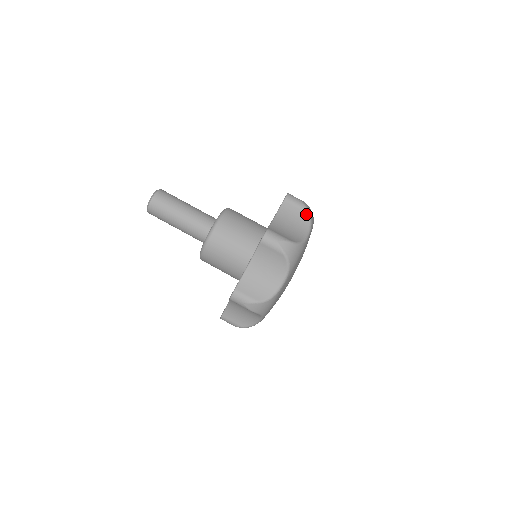
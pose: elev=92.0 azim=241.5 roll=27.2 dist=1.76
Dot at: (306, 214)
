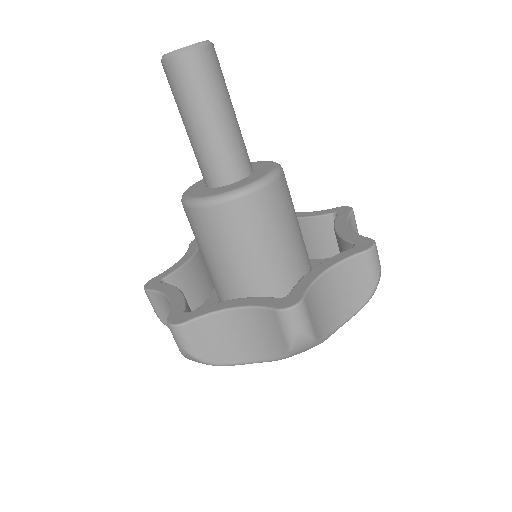
Dot at: occluded
